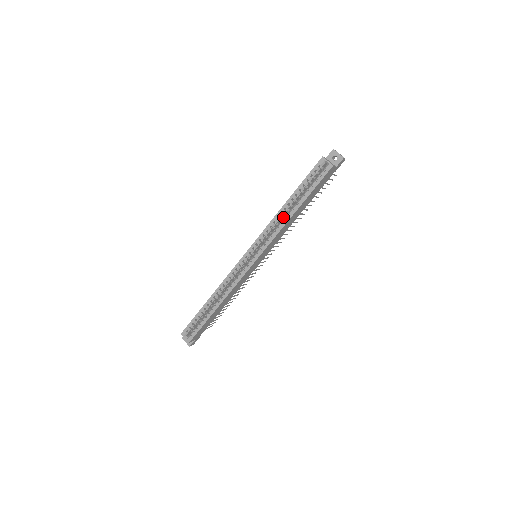
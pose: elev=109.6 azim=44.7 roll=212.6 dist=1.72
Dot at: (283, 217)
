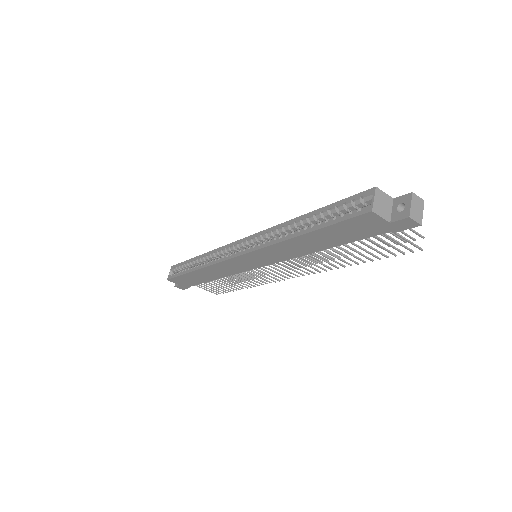
Dot at: occluded
